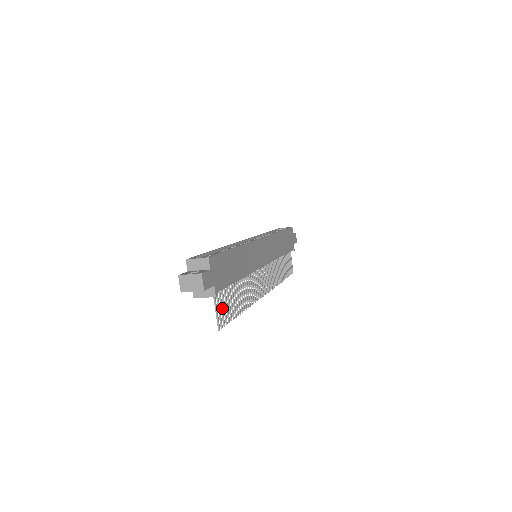
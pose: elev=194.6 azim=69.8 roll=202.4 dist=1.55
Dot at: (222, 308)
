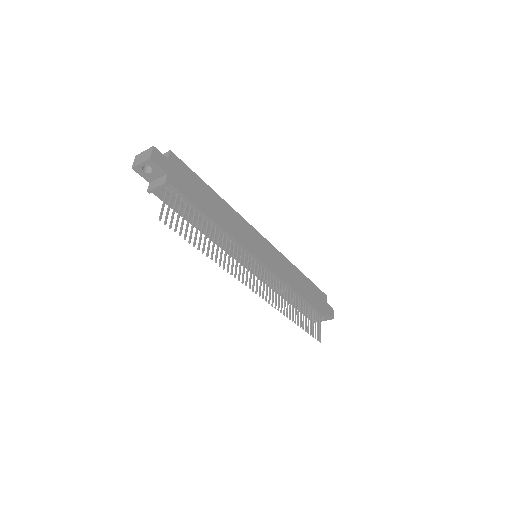
Dot at: (174, 211)
